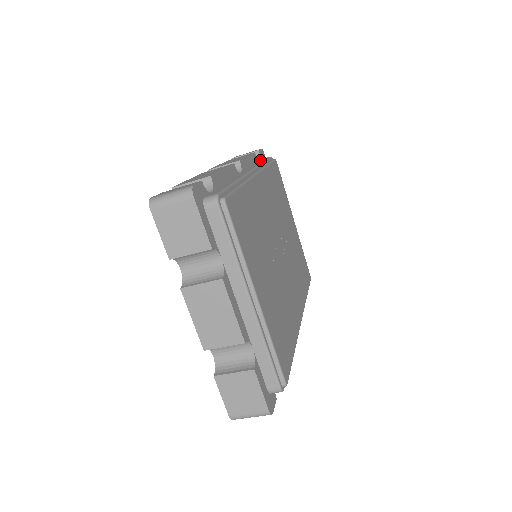
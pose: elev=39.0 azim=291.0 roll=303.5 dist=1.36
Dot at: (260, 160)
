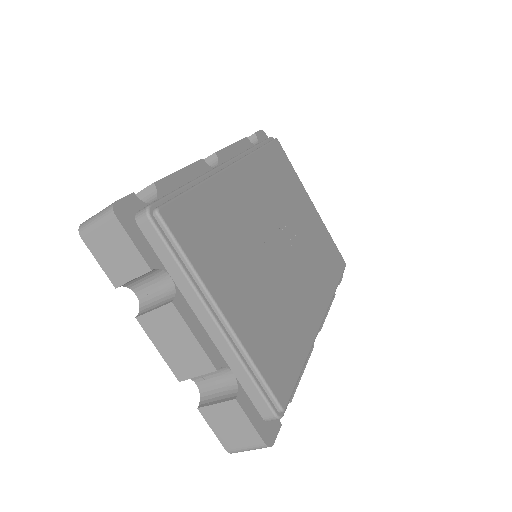
Dot at: occluded
